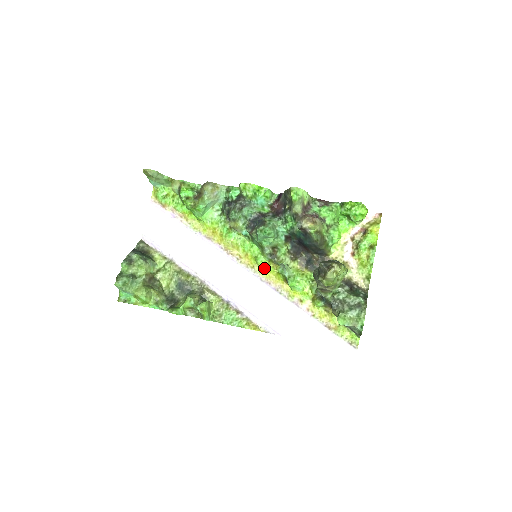
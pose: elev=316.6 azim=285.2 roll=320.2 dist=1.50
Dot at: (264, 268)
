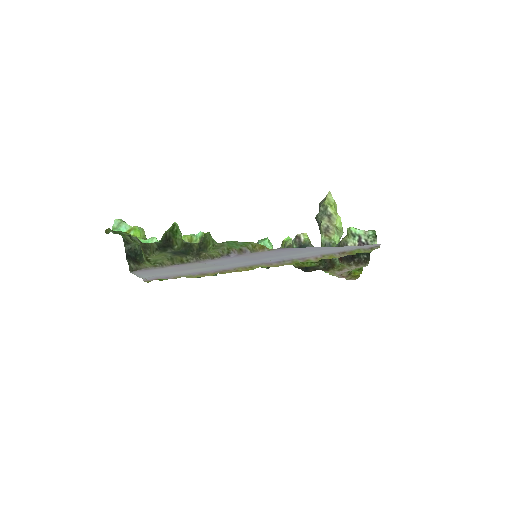
Dot at: (263, 267)
